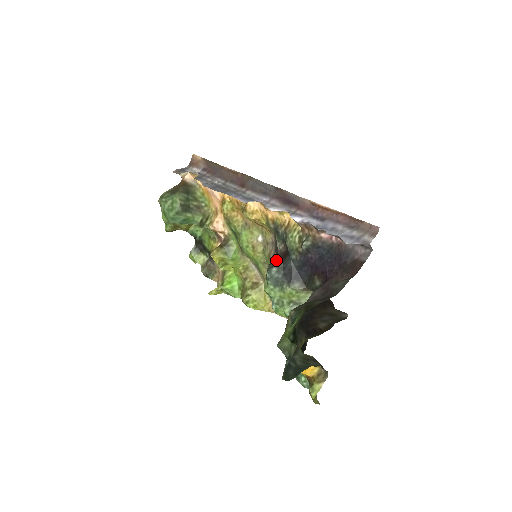
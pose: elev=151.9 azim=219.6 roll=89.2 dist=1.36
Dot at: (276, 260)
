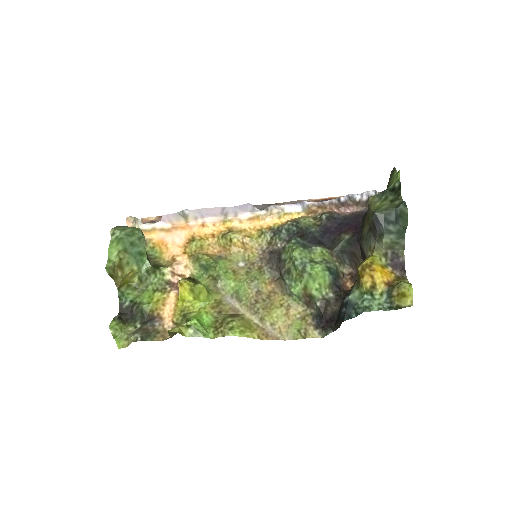
Dot at: occluded
